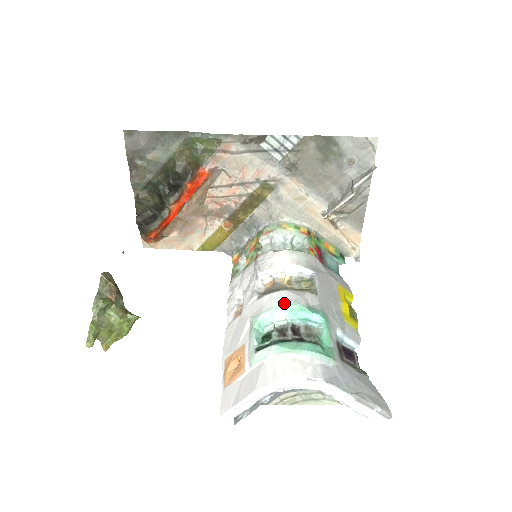
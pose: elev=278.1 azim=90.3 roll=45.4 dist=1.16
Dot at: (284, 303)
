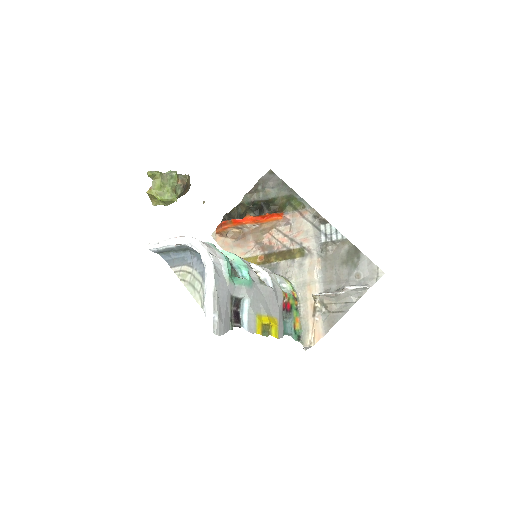
Dot at: (241, 258)
